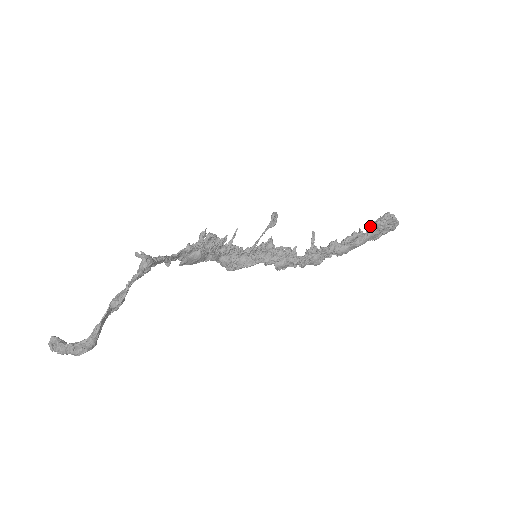
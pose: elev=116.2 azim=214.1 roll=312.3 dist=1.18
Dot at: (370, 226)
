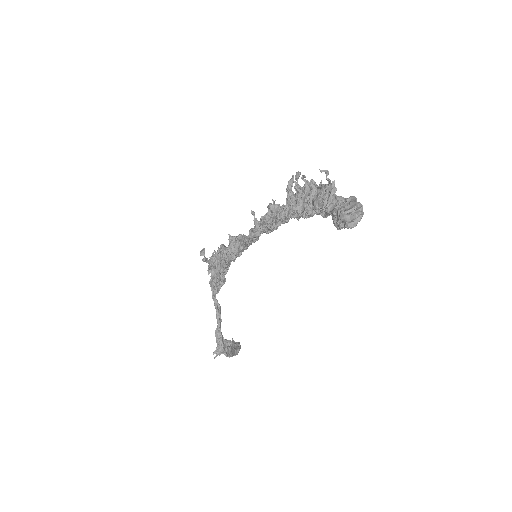
Dot at: occluded
